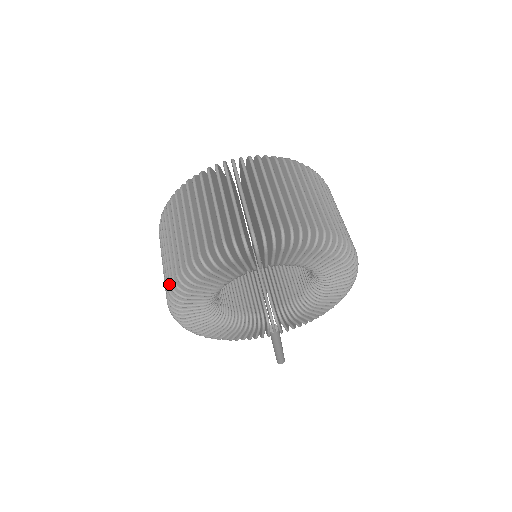
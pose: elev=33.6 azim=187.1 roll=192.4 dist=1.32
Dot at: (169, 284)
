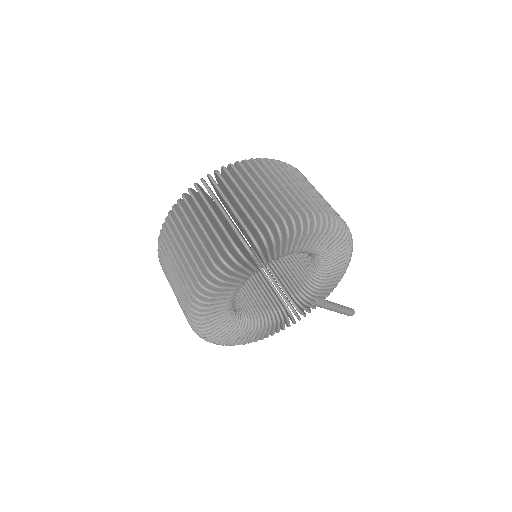
Dot at: occluded
